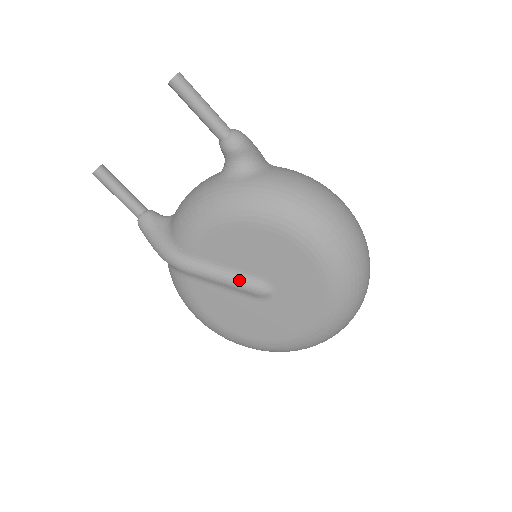
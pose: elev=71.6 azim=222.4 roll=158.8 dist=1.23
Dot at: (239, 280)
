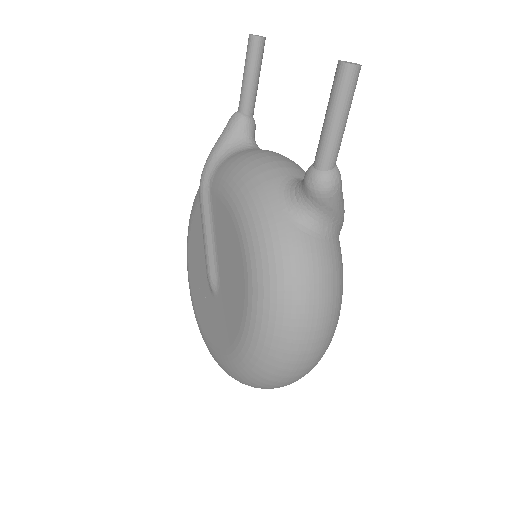
Dot at: (210, 254)
